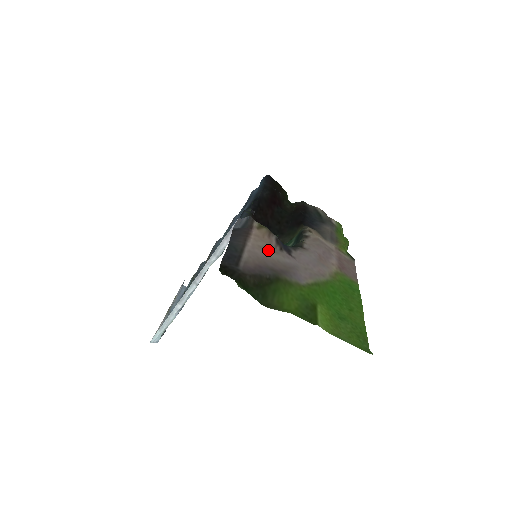
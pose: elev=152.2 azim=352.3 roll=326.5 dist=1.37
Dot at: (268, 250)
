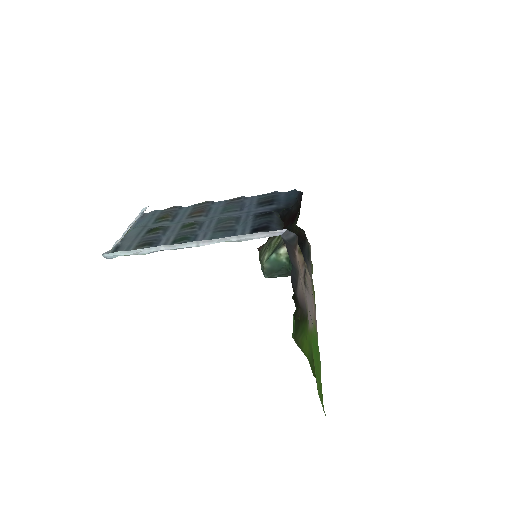
Dot at: occluded
